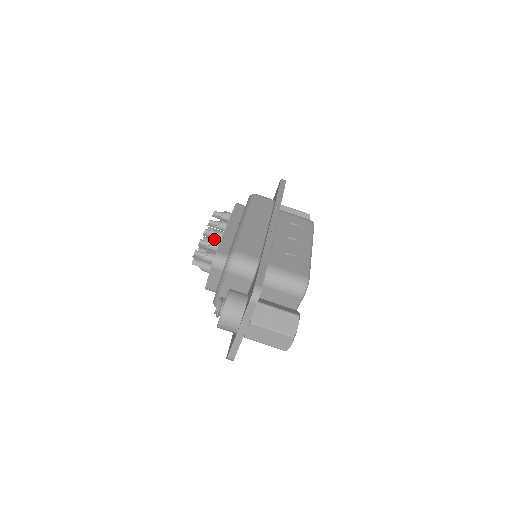
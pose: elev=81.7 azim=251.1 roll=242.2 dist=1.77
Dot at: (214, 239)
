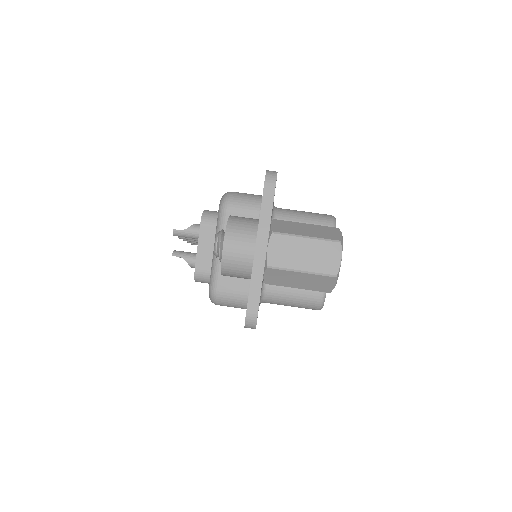
Dot at: occluded
